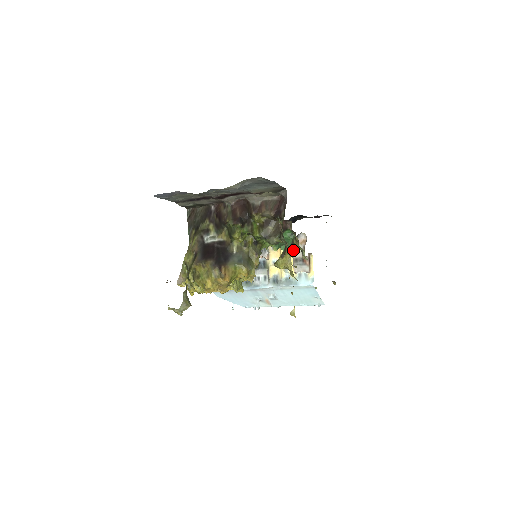
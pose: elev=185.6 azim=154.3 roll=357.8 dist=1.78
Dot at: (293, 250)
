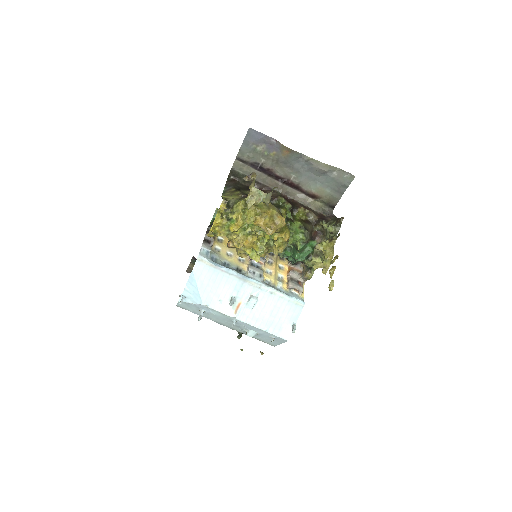
Dot at: (290, 271)
